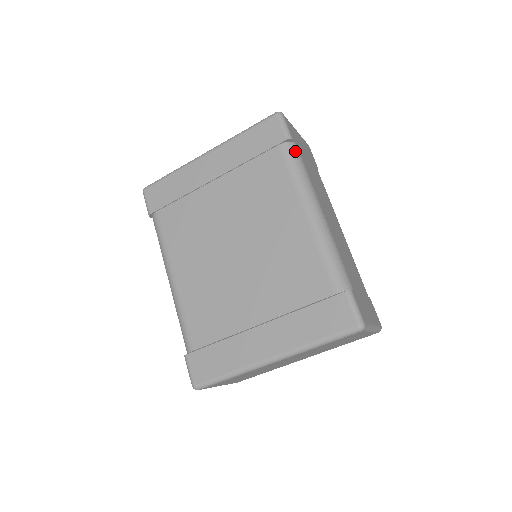
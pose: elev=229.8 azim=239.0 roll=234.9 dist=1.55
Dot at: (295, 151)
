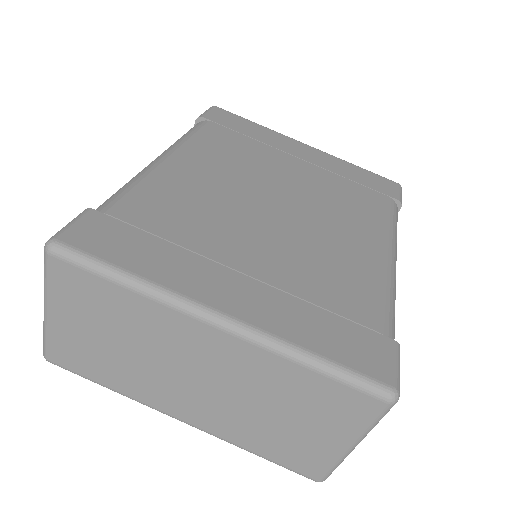
Dot at: (397, 215)
